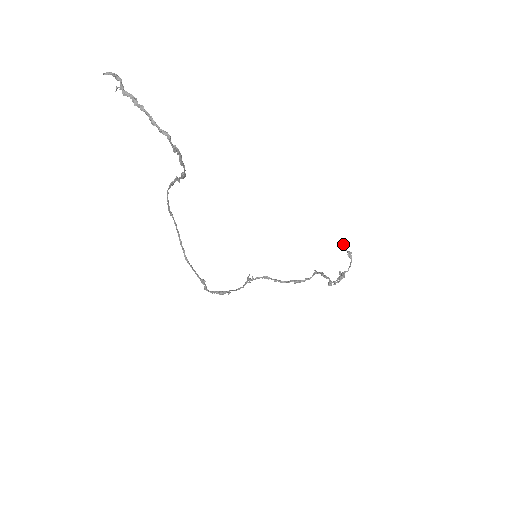
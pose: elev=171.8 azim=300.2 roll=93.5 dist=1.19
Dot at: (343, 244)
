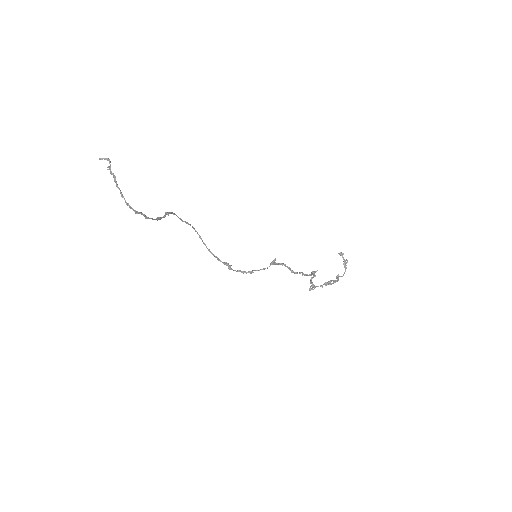
Dot at: (341, 253)
